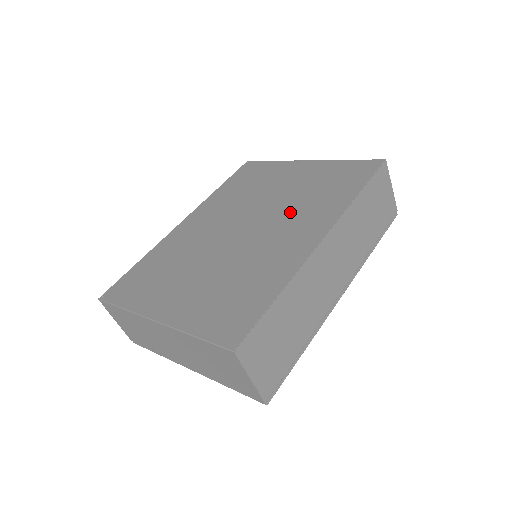
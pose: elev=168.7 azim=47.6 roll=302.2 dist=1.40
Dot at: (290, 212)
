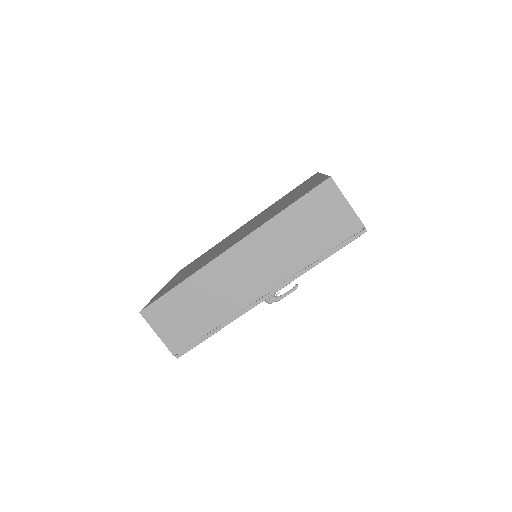
Dot at: (257, 223)
